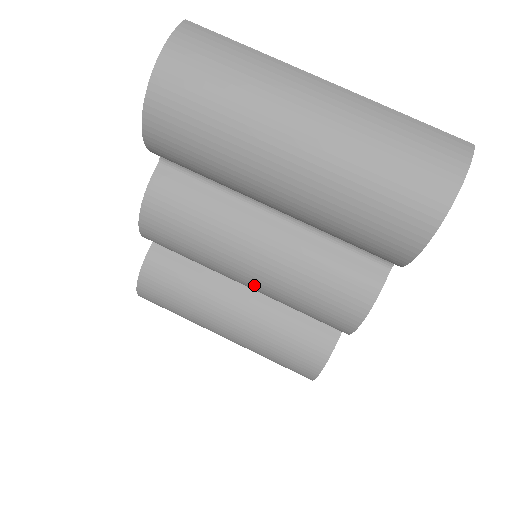
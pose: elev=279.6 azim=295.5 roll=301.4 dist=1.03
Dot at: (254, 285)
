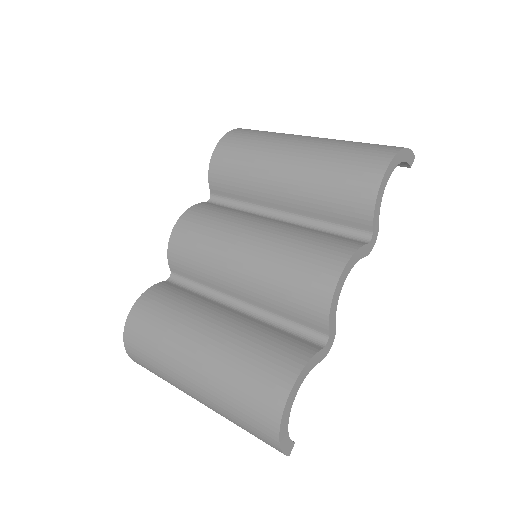
Dot at: (248, 263)
